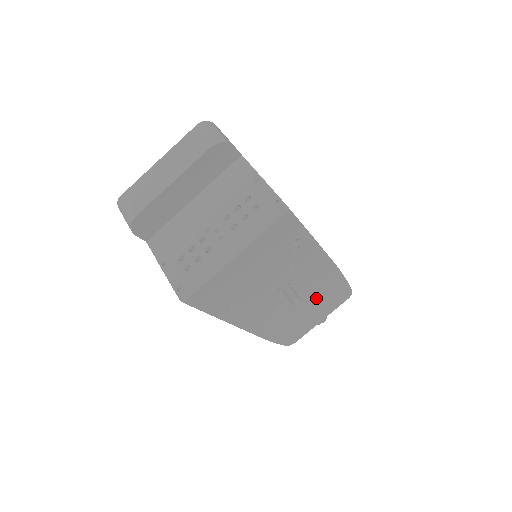
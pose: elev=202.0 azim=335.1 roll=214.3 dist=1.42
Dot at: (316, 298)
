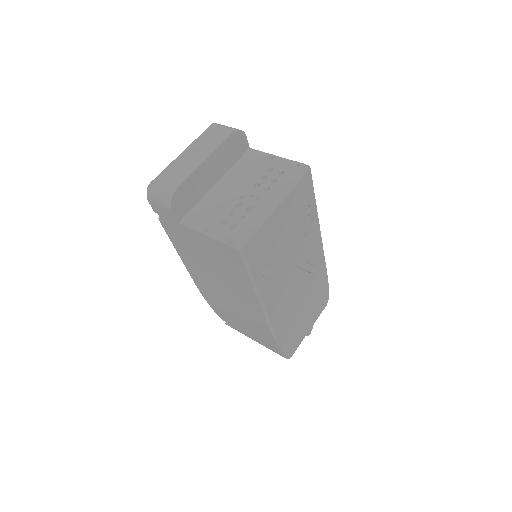
Dot at: (310, 293)
